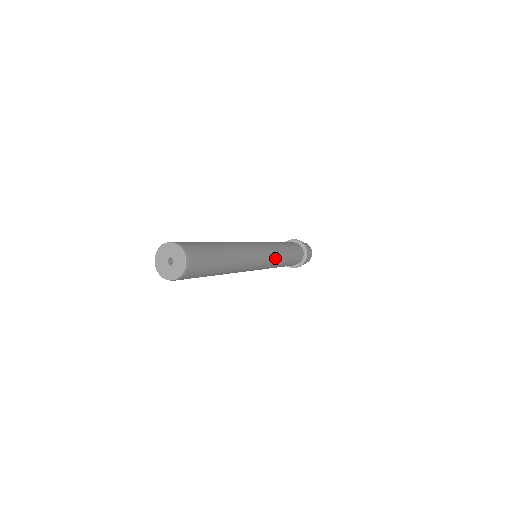
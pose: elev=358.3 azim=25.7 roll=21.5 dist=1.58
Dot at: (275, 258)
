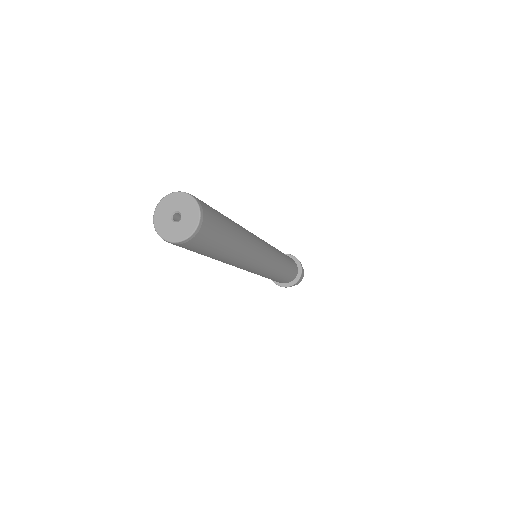
Dot at: (276, 252)
